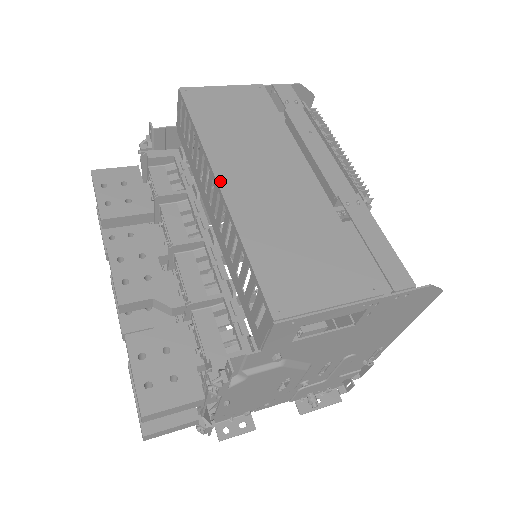
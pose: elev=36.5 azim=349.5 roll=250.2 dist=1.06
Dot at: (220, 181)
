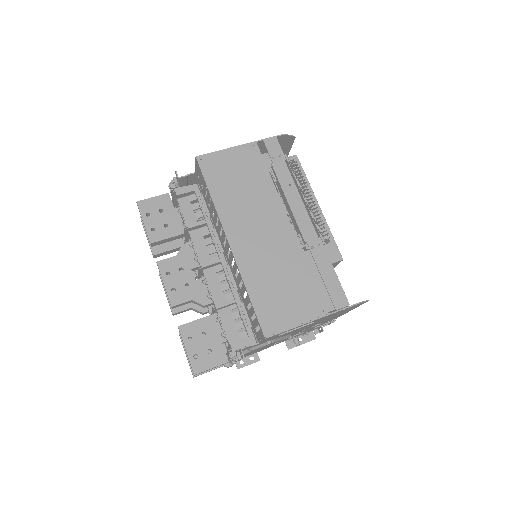
Dot at: (230, 241)
